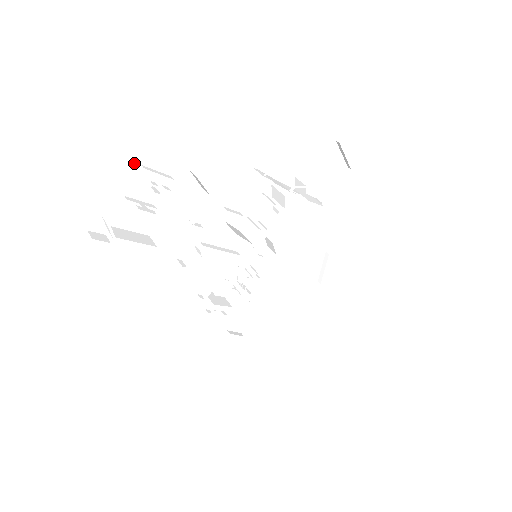
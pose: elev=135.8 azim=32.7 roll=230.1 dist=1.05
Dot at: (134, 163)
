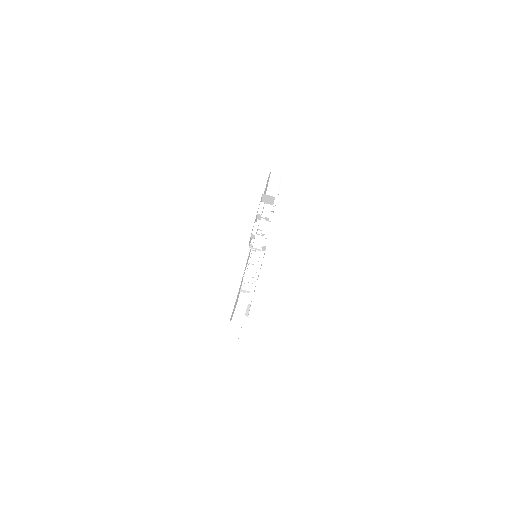
Dot at: (260, 201)
